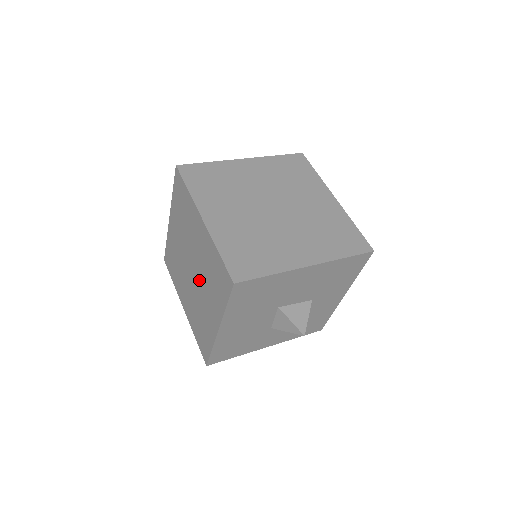
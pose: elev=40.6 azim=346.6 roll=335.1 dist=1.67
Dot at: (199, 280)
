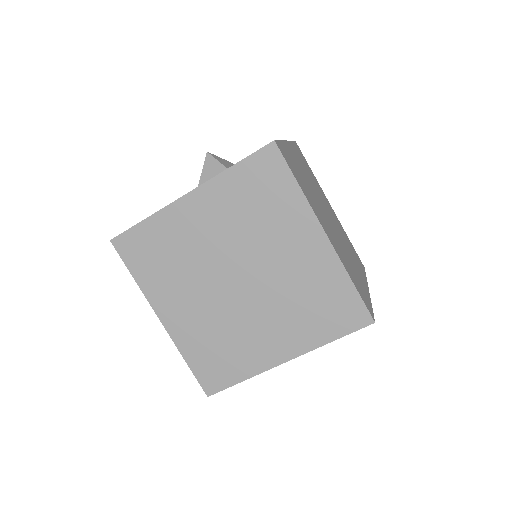
Dot at: (259, 298)
